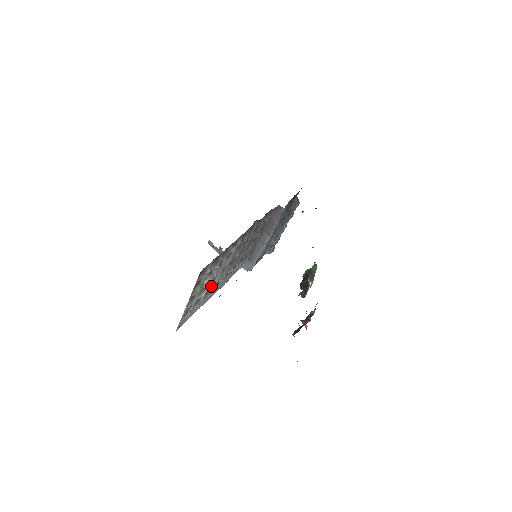
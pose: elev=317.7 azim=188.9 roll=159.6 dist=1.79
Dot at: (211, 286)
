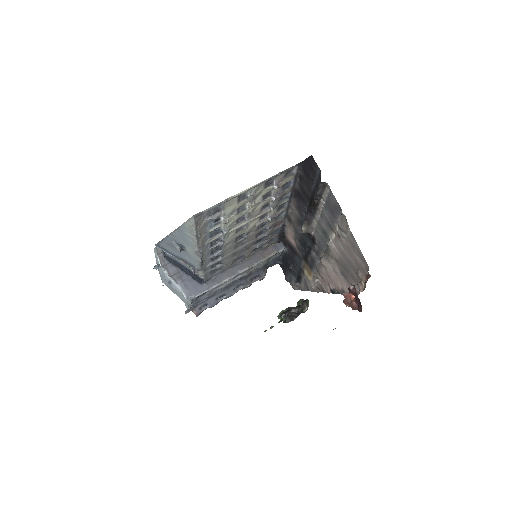
Dot at: (227, 228)
